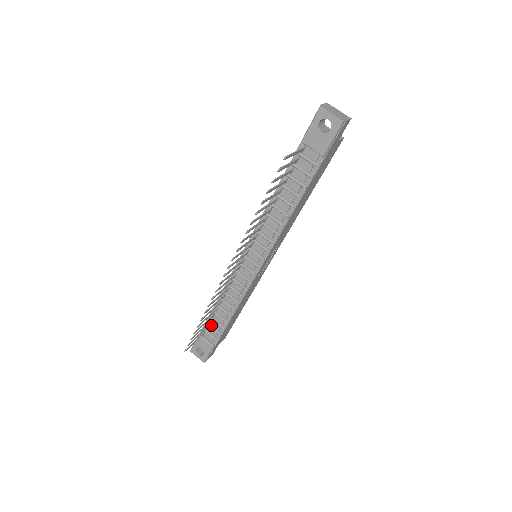
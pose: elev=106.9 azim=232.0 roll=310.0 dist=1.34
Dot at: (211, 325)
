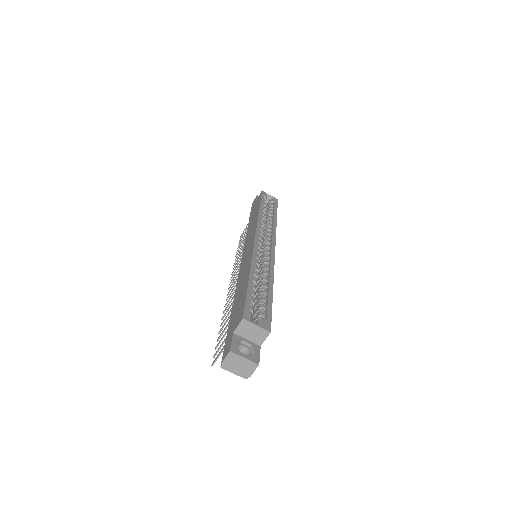
Dot at: occluded
